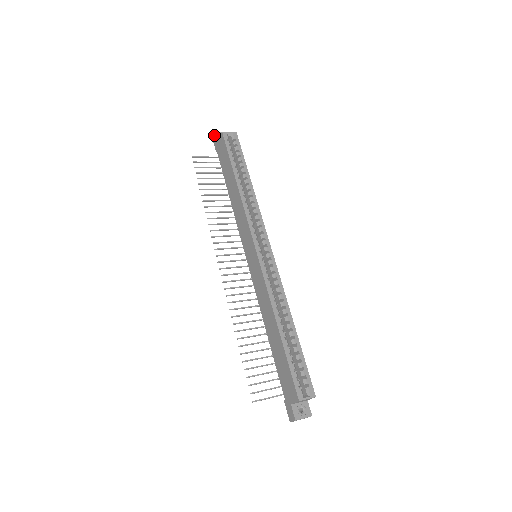
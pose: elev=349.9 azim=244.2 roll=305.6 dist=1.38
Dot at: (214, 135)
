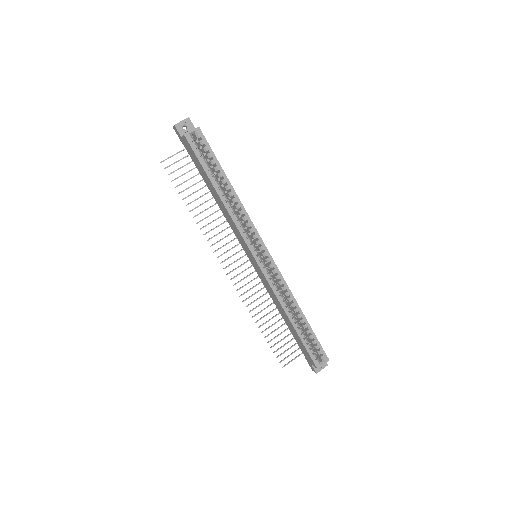
Dot at: (174, 127)
